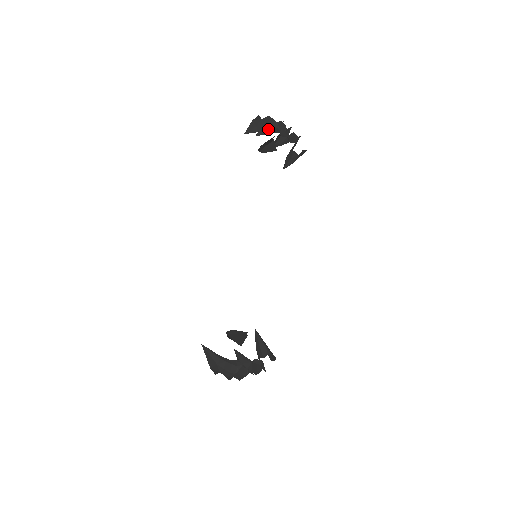
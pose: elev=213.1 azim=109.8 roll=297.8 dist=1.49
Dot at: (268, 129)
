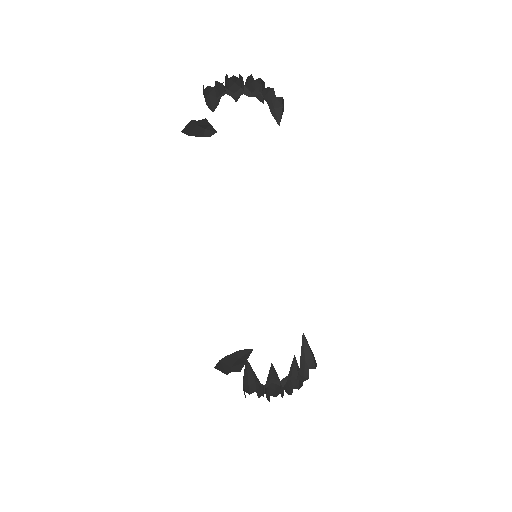
Dot at: occluded
